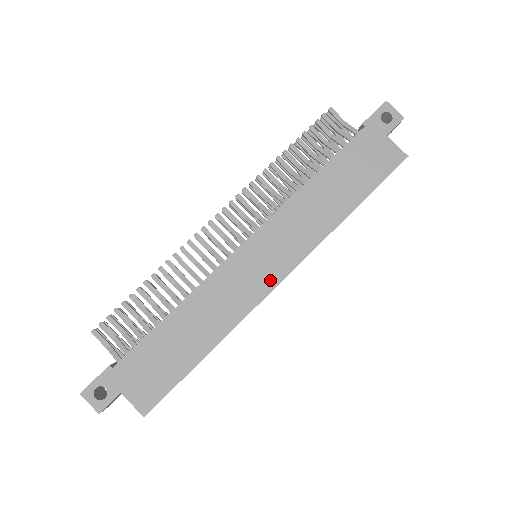
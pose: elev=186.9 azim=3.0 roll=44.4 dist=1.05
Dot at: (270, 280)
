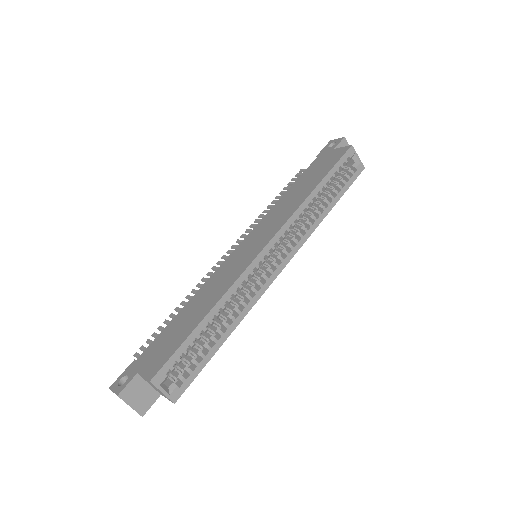
Dot at: (257, 251)
